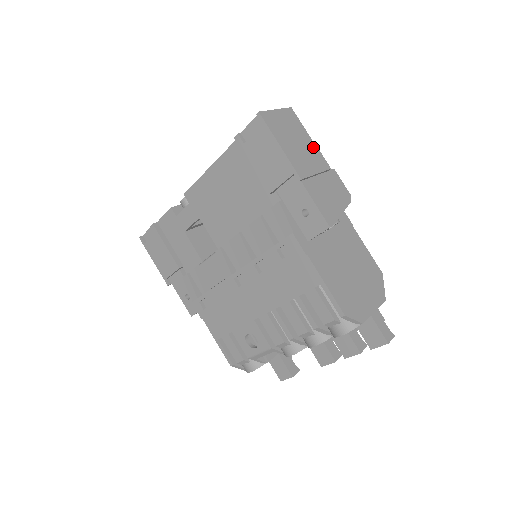
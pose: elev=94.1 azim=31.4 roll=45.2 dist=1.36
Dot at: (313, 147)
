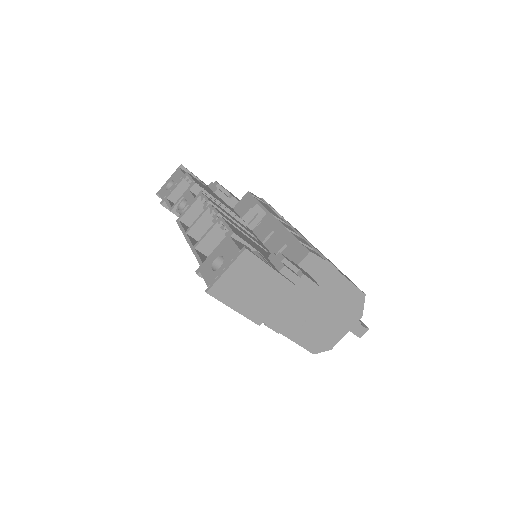
Dot at: (275, 277)
